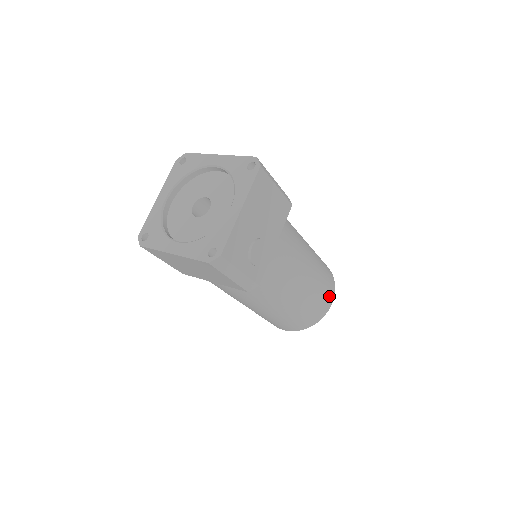
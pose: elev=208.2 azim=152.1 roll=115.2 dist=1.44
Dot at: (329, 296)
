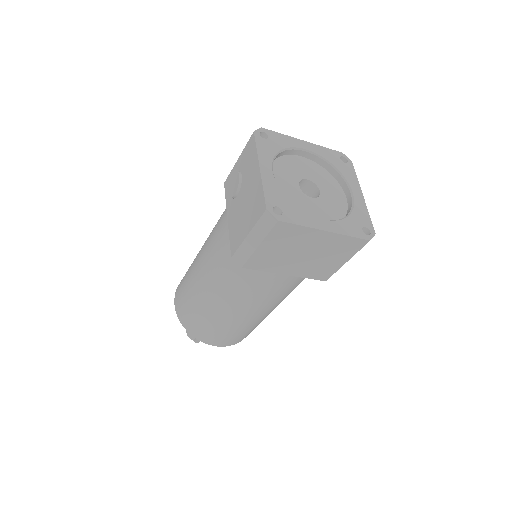
Dot at: occluded
